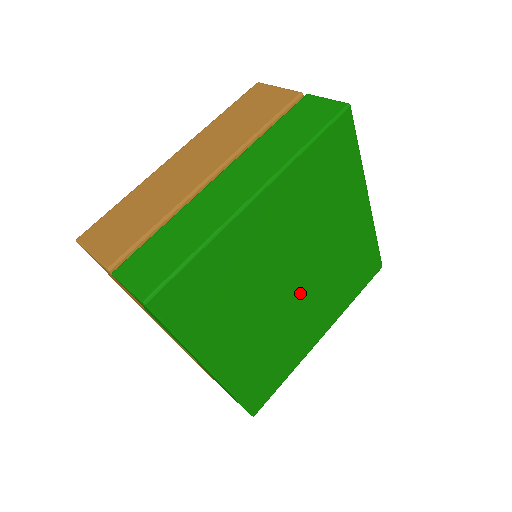
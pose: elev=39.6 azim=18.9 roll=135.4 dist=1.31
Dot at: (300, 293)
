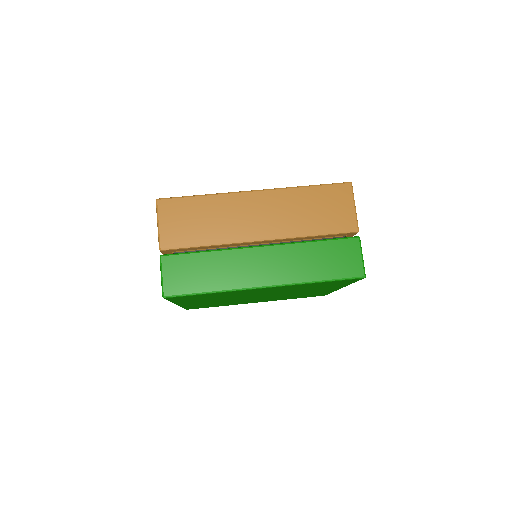
Dot at: occluded
